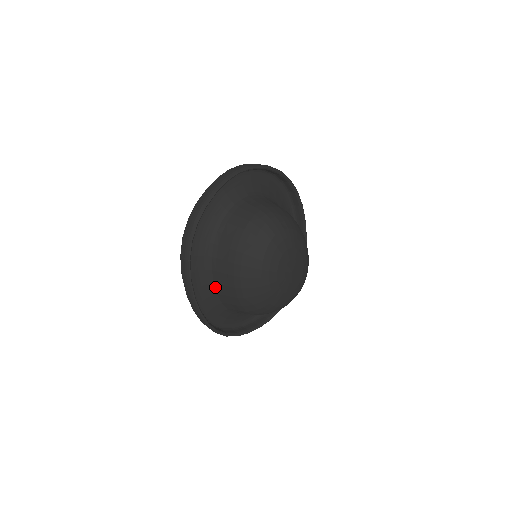
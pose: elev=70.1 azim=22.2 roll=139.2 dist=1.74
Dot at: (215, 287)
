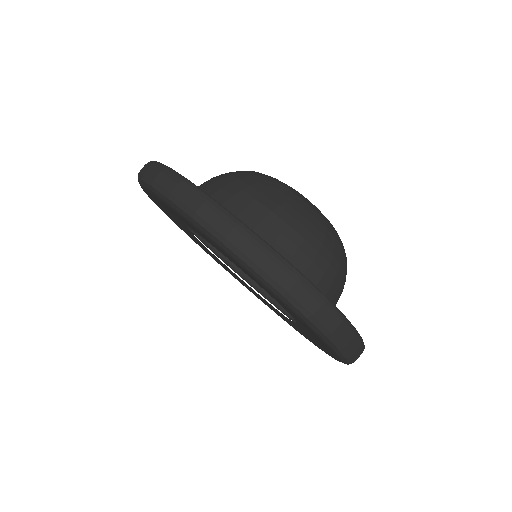
Dot at: occluded
